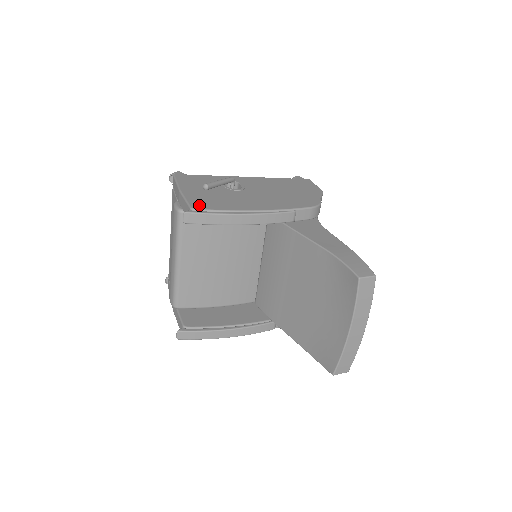
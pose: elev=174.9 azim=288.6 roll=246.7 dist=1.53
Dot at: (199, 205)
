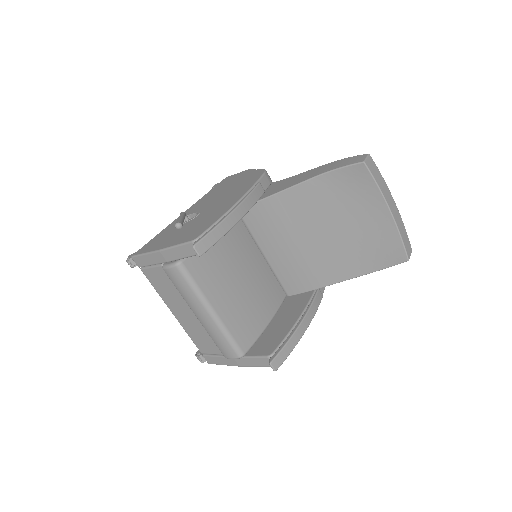
Dot at: (194, 235)
